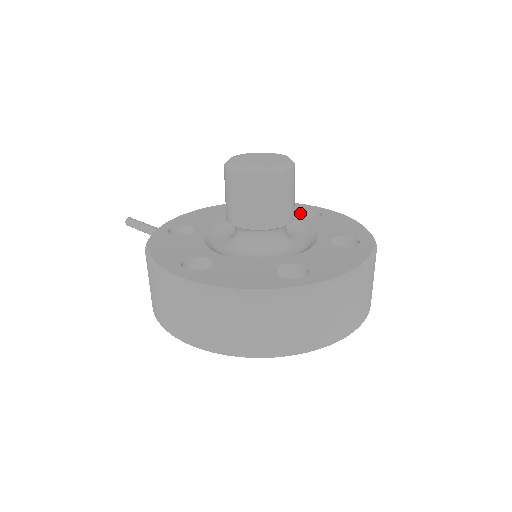
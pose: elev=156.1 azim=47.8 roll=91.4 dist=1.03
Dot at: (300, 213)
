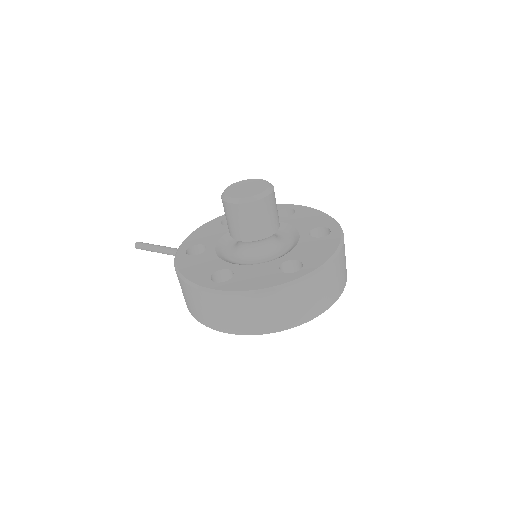
Dot at: (278, 213)
